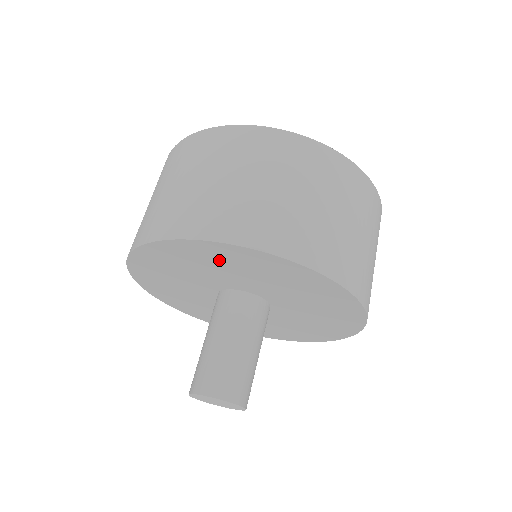
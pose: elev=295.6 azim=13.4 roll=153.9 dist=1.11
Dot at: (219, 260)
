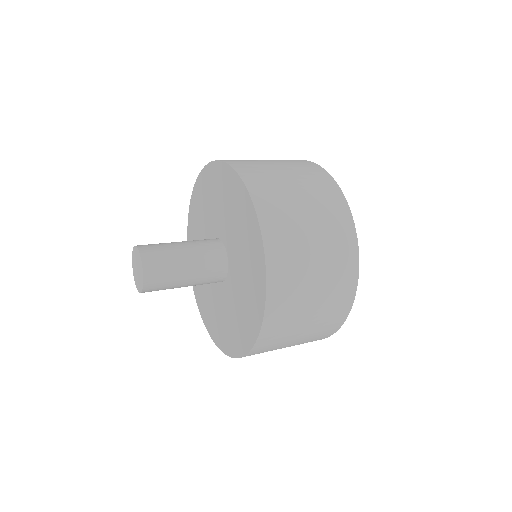
Dot at: (226, 192)
